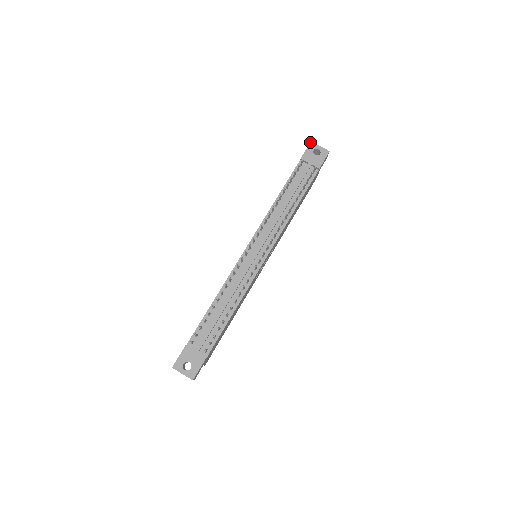
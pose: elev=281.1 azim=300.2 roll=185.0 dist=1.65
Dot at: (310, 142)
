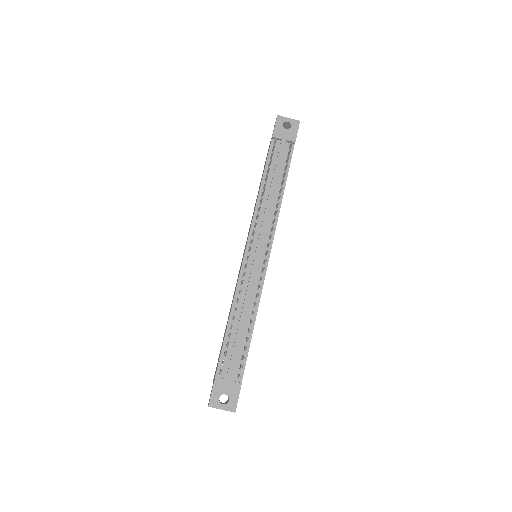
Dot at: occluded
